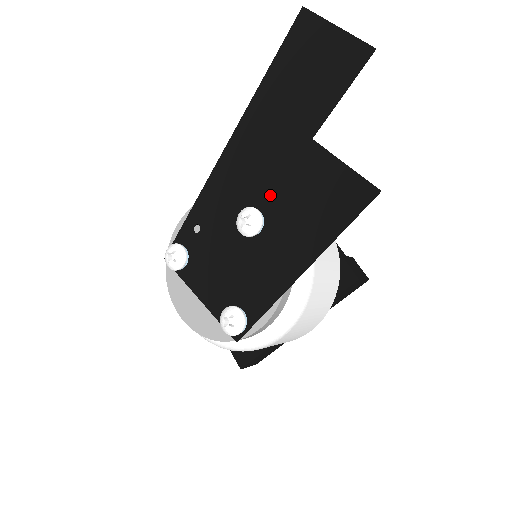
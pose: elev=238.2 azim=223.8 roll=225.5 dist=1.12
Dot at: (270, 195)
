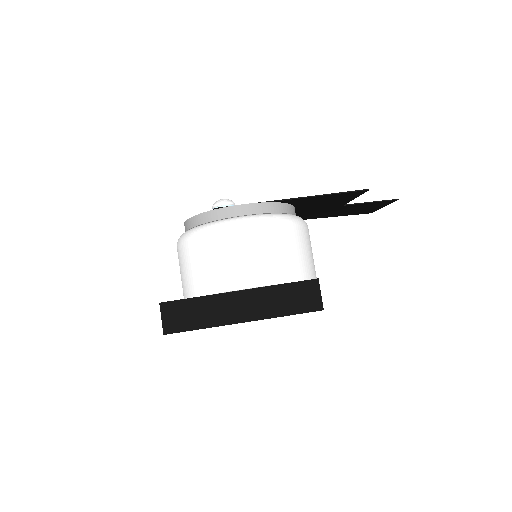
Dot at: (300, 209)
